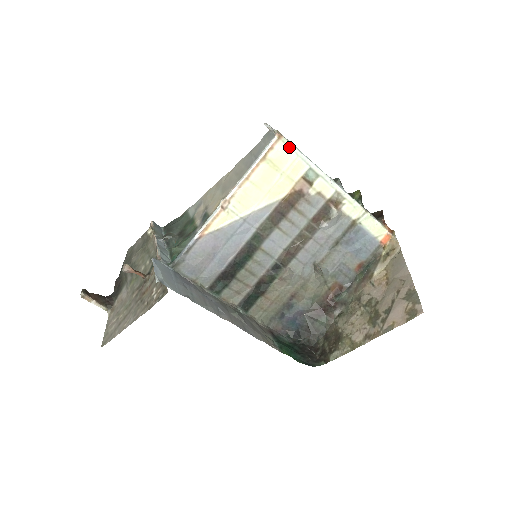
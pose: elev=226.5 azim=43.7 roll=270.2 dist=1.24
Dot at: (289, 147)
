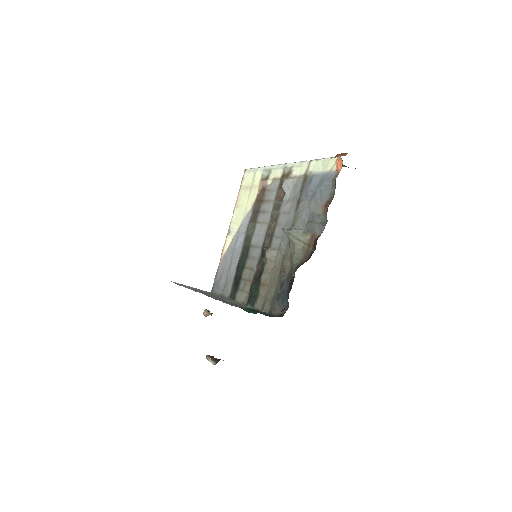
Dot at: (251, 171)
